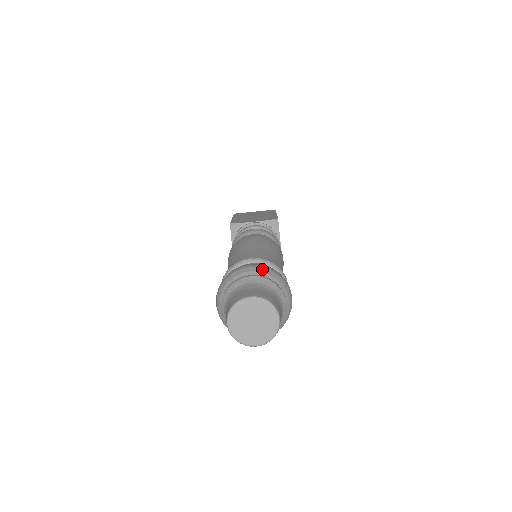
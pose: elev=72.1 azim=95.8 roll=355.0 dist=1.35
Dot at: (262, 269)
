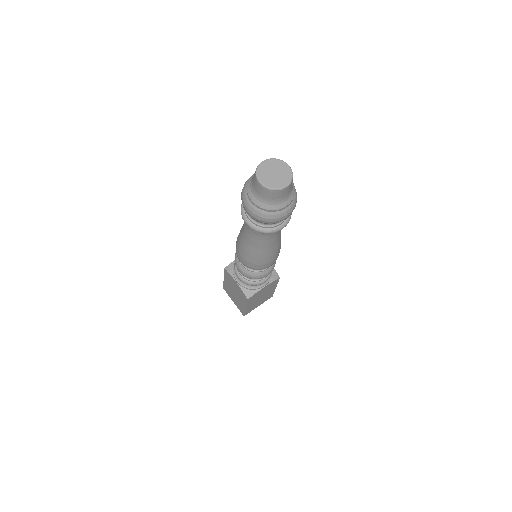
Dot at: occluded
